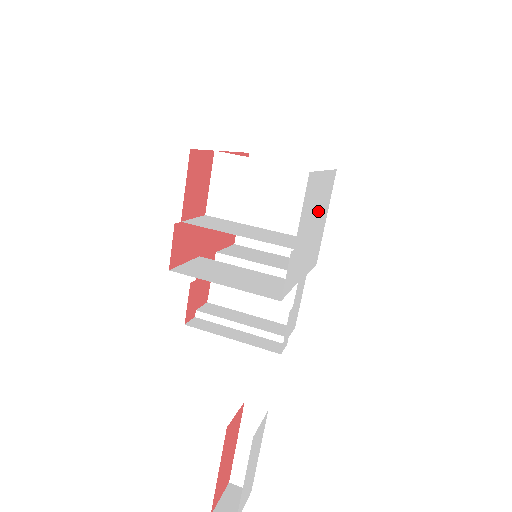
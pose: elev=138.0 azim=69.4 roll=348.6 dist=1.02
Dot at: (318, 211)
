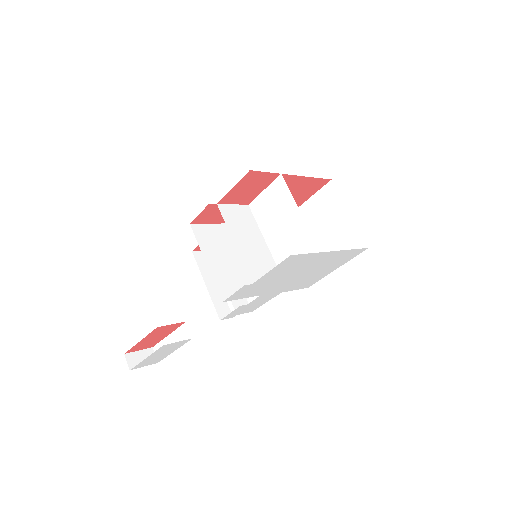
Dot at: (314, 267)
